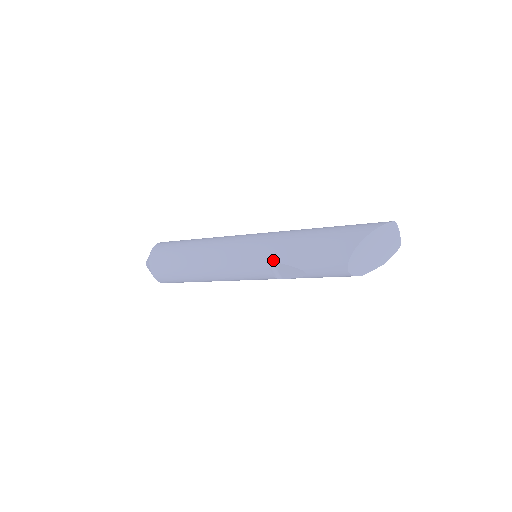
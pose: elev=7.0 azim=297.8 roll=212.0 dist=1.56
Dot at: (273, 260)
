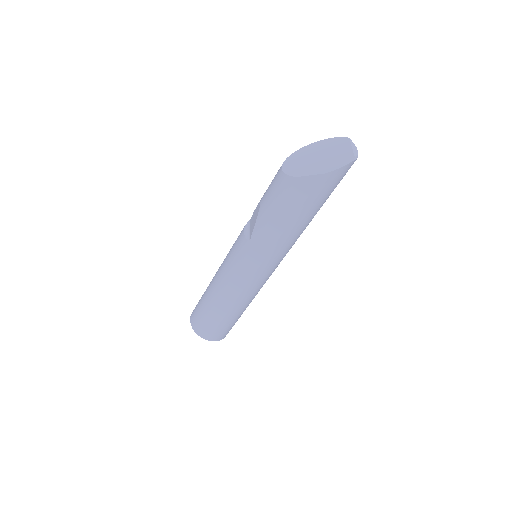
Dot at: occluded
